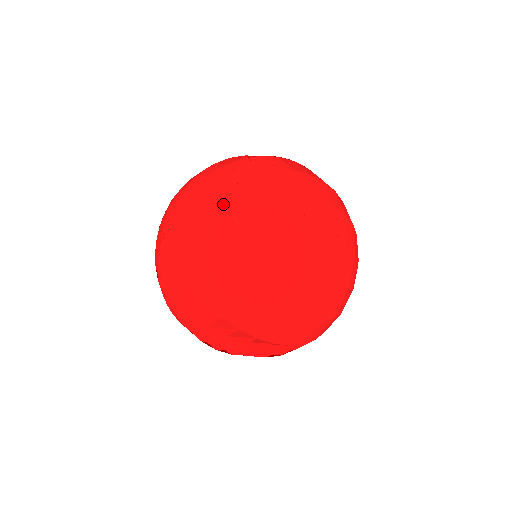
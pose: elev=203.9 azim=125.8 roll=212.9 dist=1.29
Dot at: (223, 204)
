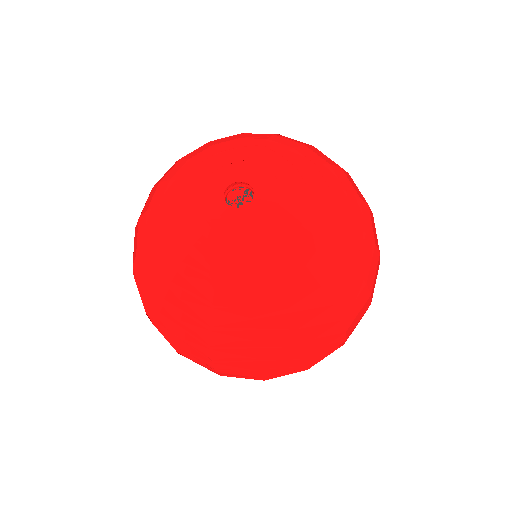
Dot at: (322, 169)
